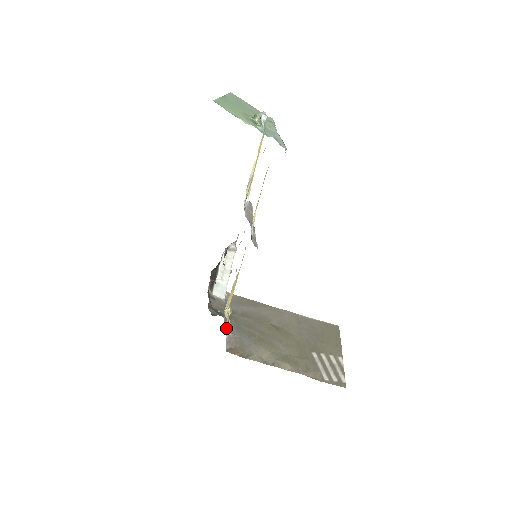
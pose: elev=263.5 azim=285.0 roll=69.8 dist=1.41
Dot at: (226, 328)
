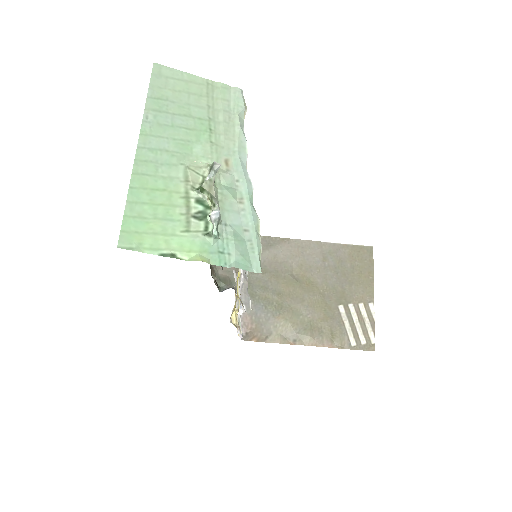
Dot at: occluded
